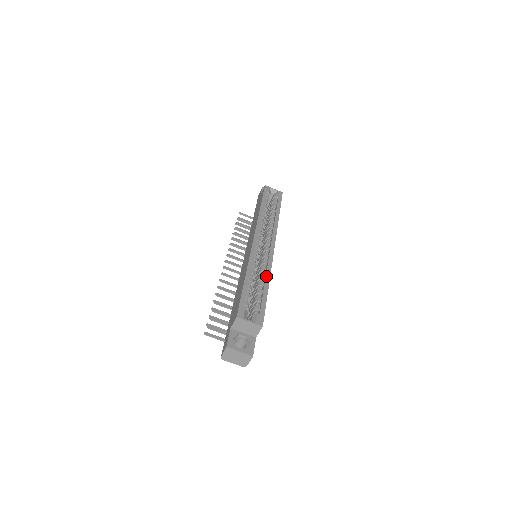
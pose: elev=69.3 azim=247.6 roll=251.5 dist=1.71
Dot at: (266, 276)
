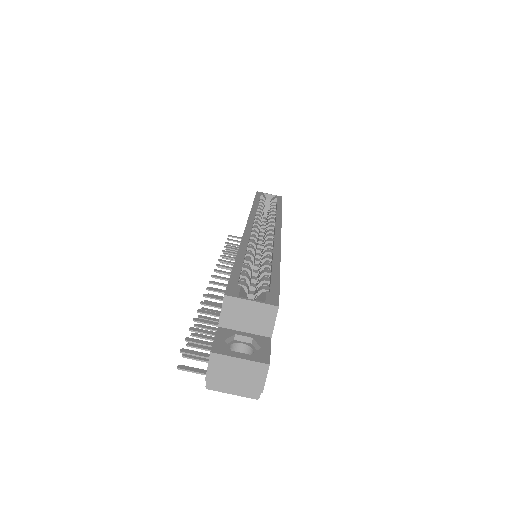
Dot at: (273, 255)
